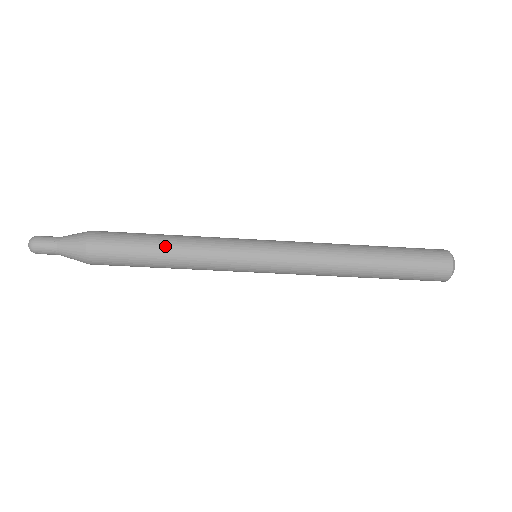
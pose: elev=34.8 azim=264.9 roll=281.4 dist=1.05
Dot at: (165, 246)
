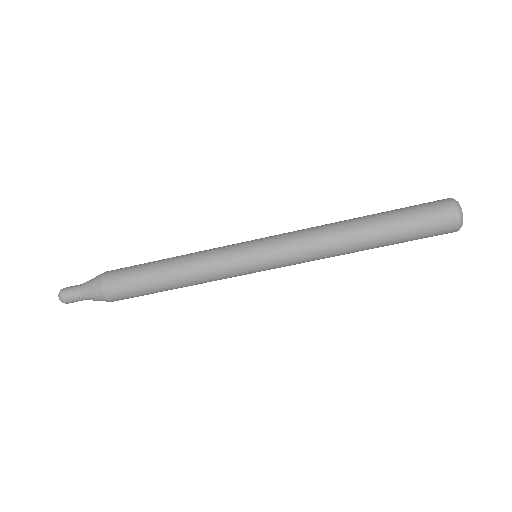
Dot at: (168, 269)
